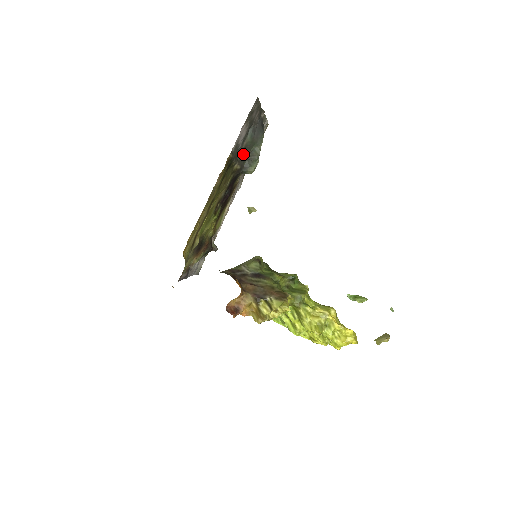
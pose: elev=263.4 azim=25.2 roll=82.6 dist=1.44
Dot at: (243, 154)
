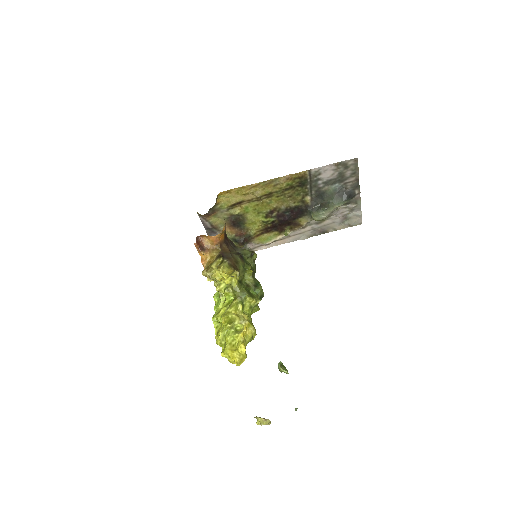
Dot at: (320, 199)
